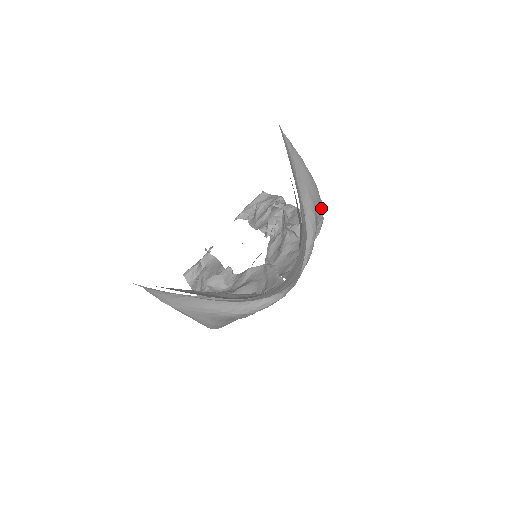
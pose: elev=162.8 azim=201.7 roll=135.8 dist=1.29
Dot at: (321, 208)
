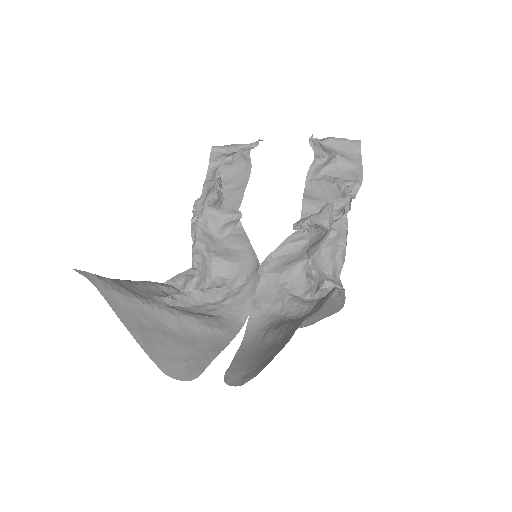
Dot at: occluded
